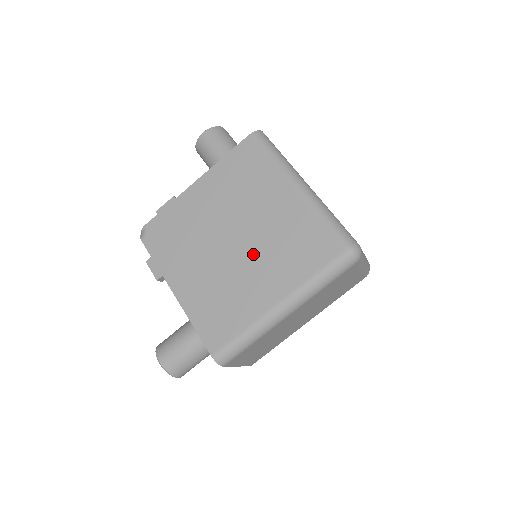
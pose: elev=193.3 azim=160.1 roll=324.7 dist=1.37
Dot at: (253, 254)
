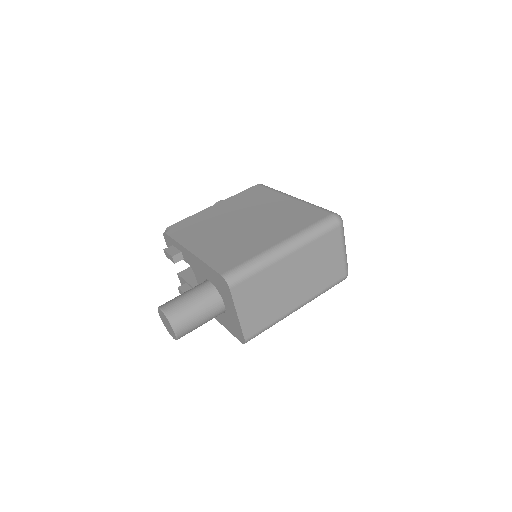
Dot at: (260, 225)
